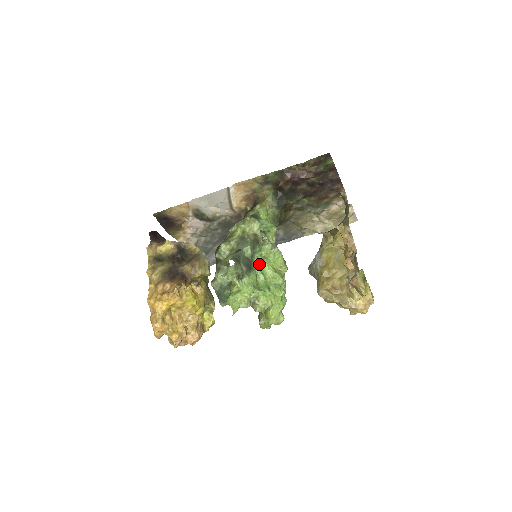
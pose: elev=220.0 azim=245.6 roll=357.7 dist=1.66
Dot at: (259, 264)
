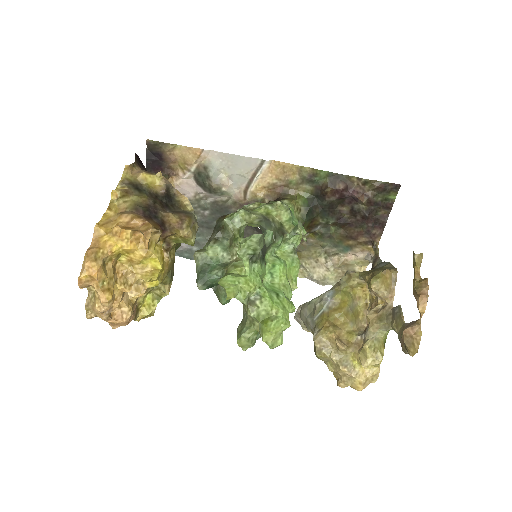
Dot at: (272, 260)
